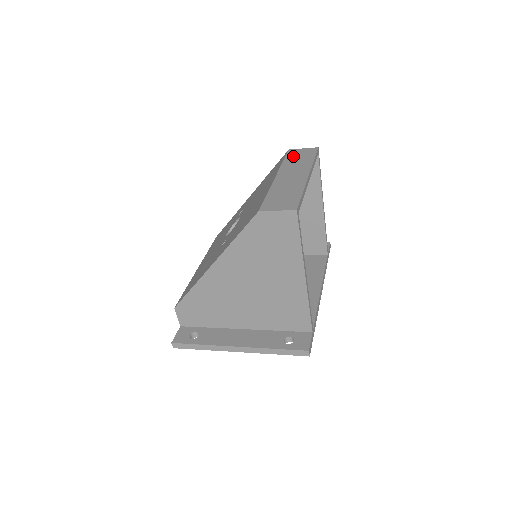
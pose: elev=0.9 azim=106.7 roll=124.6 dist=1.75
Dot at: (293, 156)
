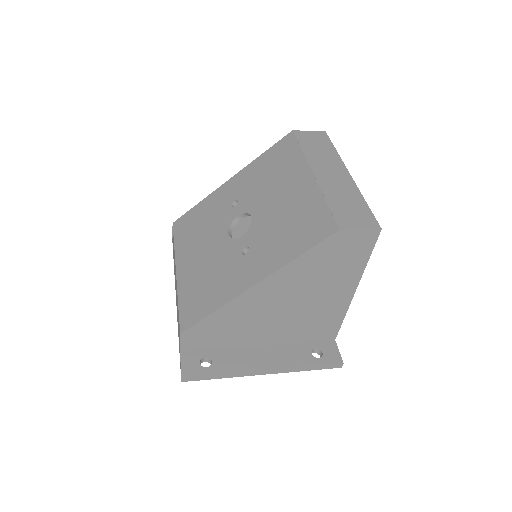
Dot at: (308, 142)
